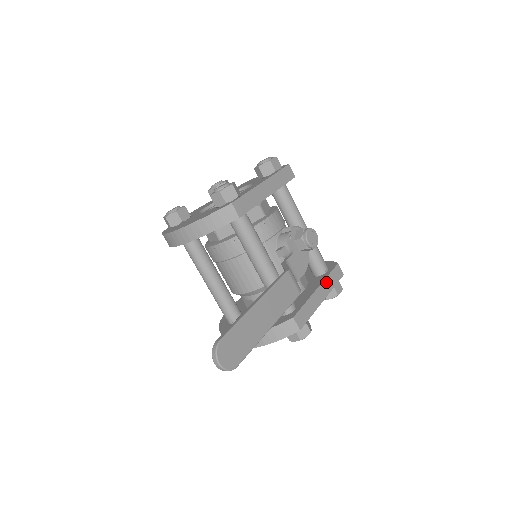
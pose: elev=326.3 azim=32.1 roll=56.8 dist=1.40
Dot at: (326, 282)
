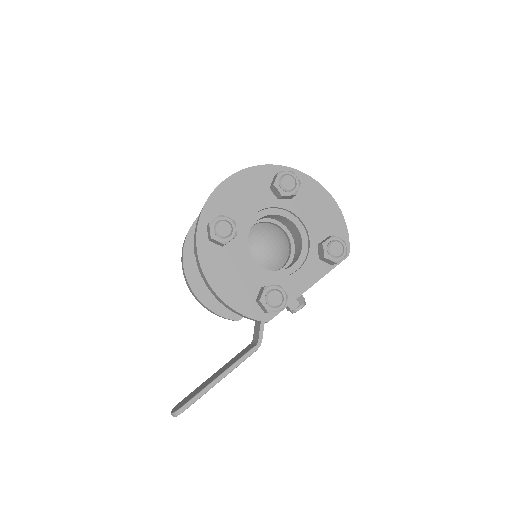
Dot at: occluded
